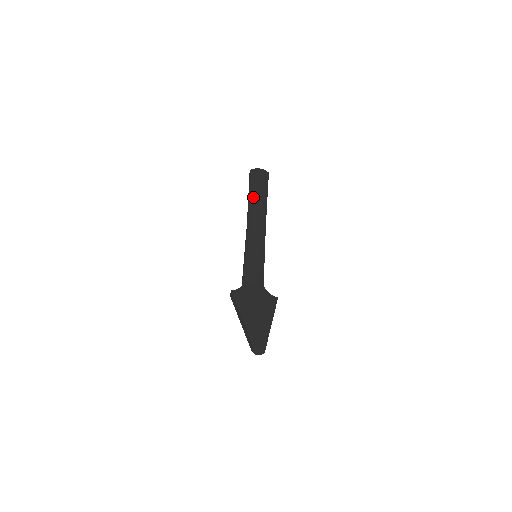
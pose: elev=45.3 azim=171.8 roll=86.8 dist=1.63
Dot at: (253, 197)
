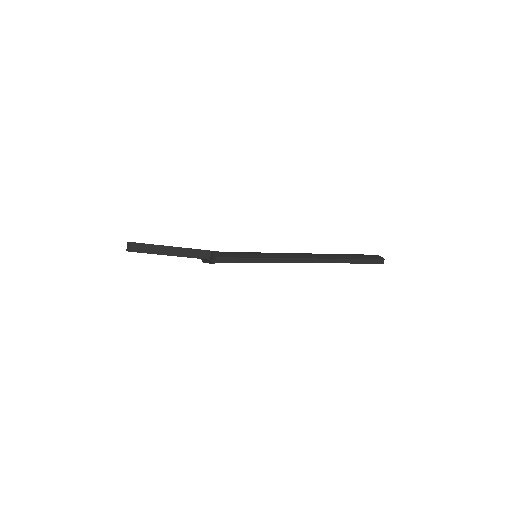
Dot at: occluded
